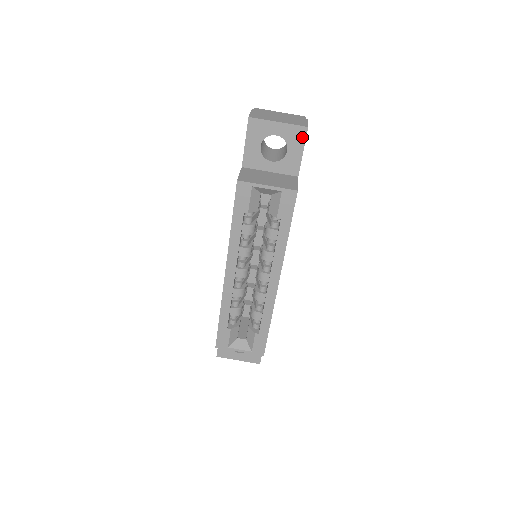
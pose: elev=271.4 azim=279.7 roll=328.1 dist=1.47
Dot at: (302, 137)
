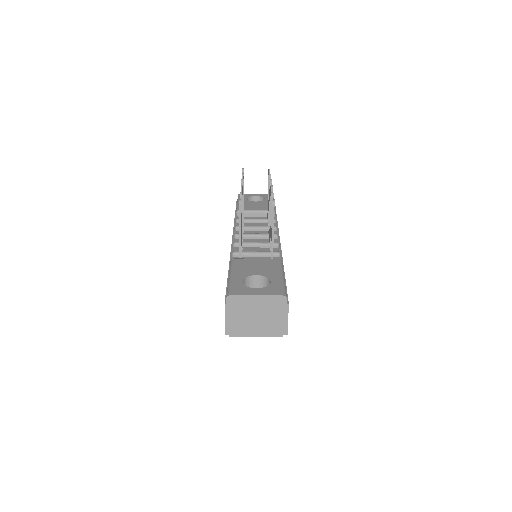
Dot at: occluded
